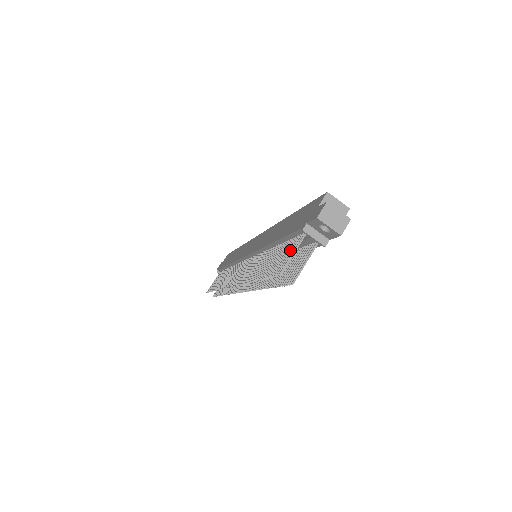
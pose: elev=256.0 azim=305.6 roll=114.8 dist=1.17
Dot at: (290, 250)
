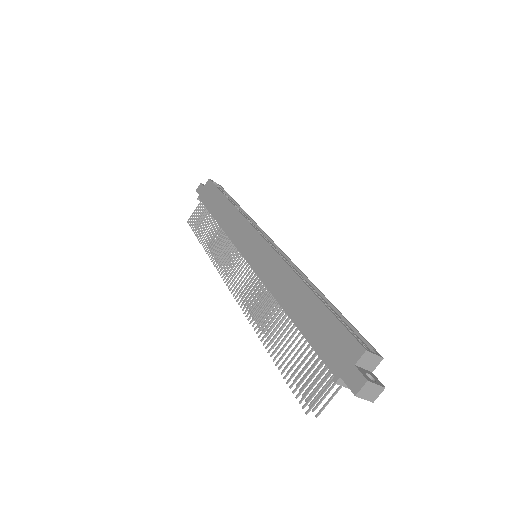
Dot at: (317, 381)
